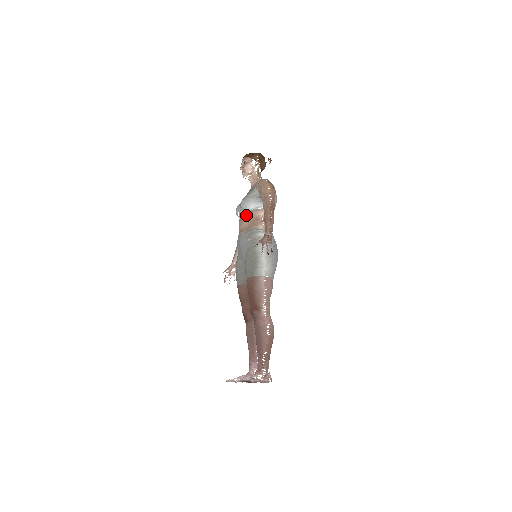
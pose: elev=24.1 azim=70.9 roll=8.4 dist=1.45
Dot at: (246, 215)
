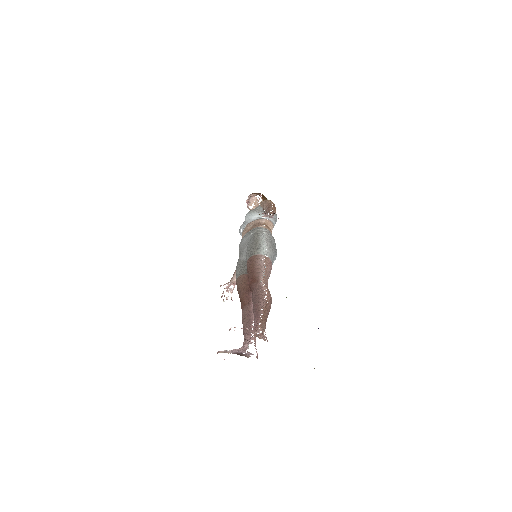
Dot at: (249, 223)
